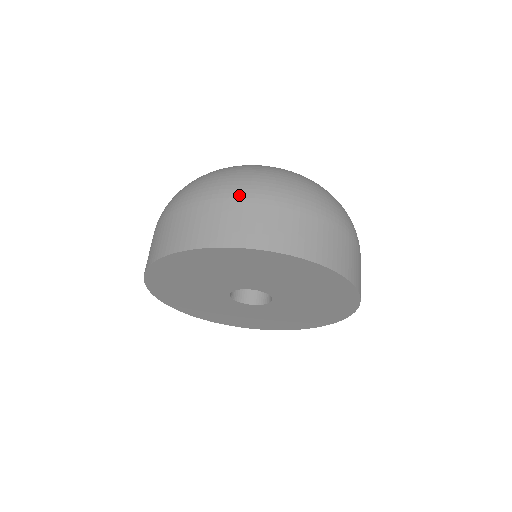
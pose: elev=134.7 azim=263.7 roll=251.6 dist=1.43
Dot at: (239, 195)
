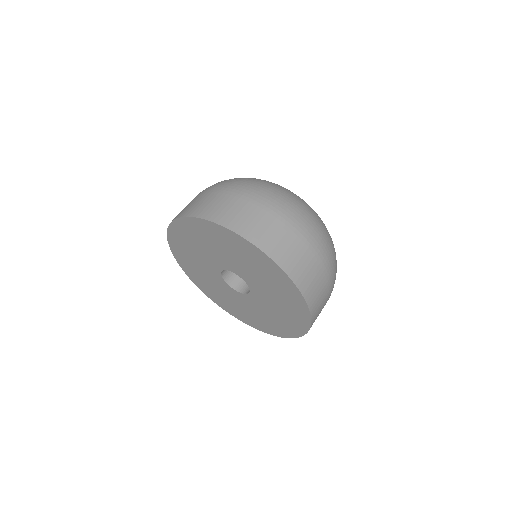
Dot at: (267, 205)
